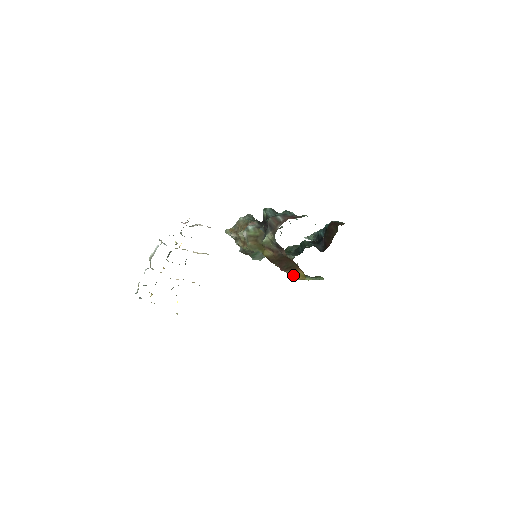
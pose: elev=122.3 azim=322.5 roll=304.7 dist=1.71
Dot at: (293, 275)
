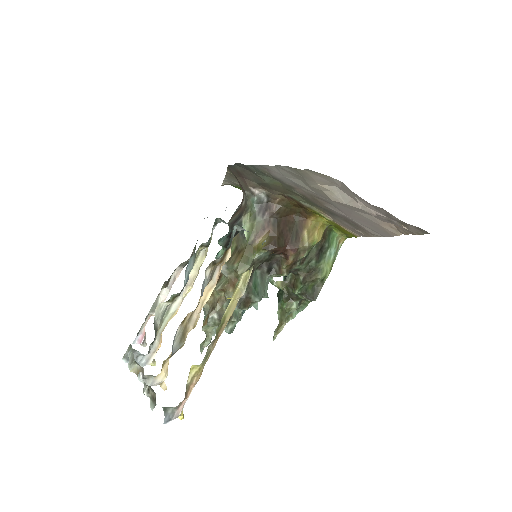
Dot at: (308, 238)
